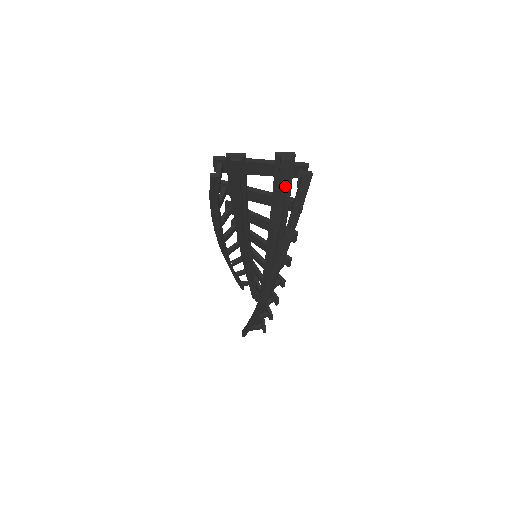
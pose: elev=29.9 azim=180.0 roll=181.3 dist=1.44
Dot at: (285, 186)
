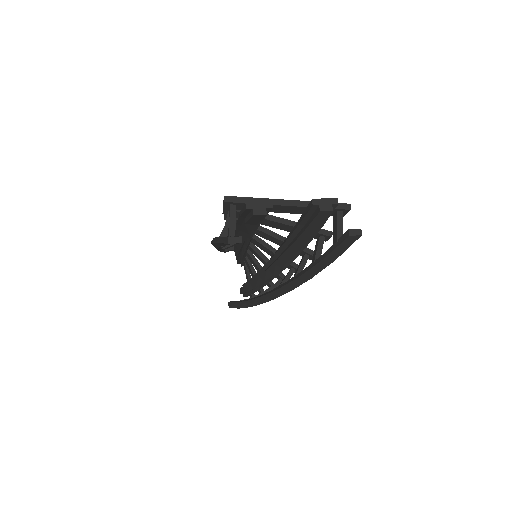
Dot at: (316, 228)
